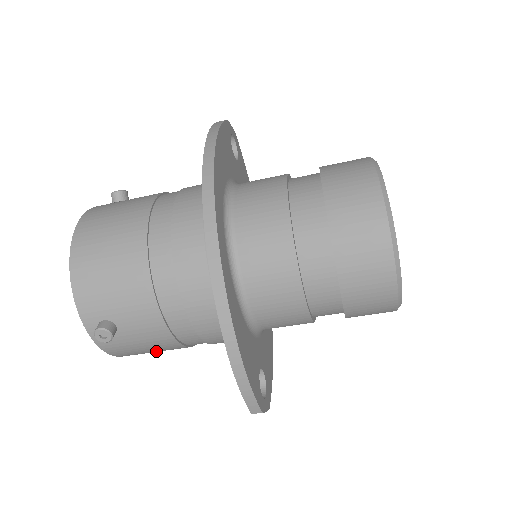
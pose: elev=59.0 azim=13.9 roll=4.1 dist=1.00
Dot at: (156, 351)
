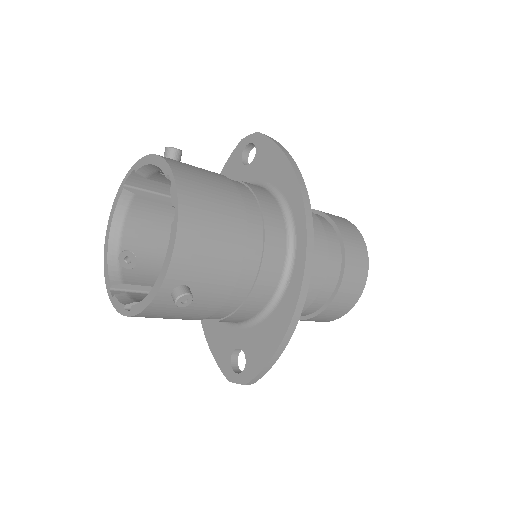
Dot at: (168, 318)
